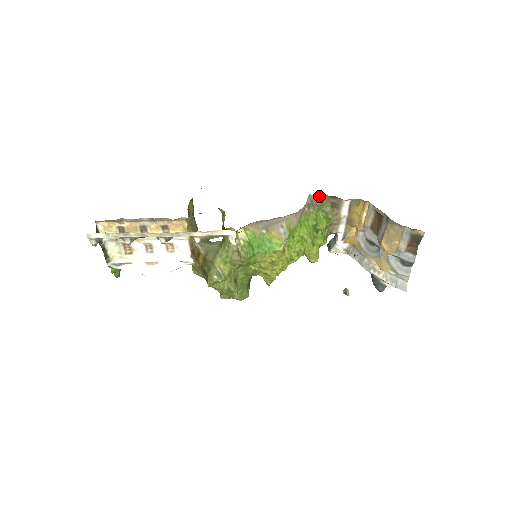
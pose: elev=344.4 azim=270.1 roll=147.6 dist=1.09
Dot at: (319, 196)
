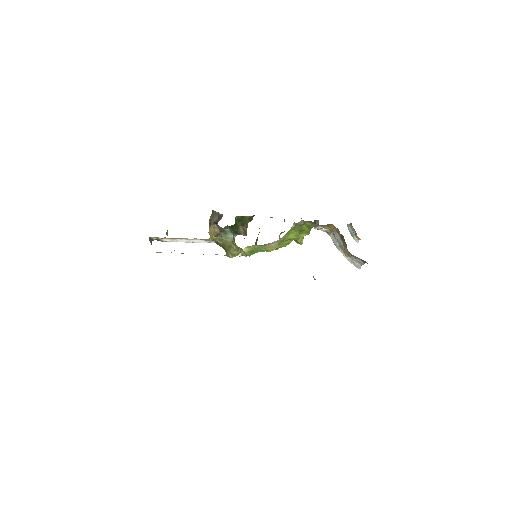
Dot at: (302, 220)
